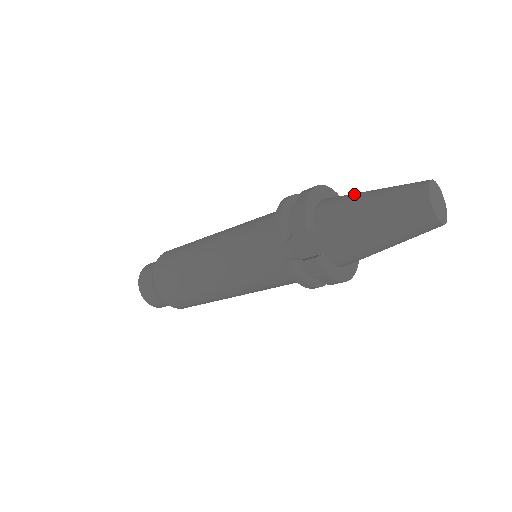
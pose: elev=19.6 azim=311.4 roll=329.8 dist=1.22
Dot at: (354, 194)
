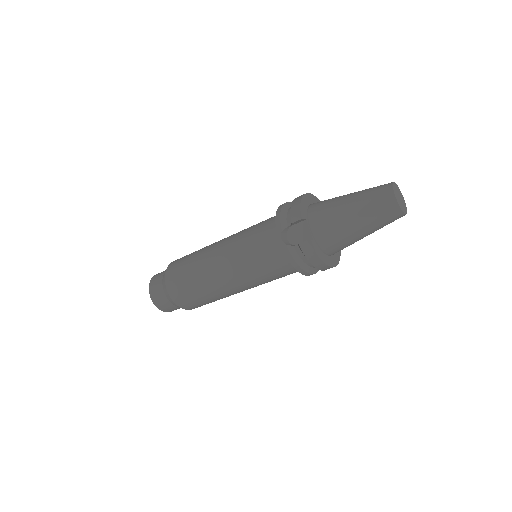
Dot at: (337, 197)
